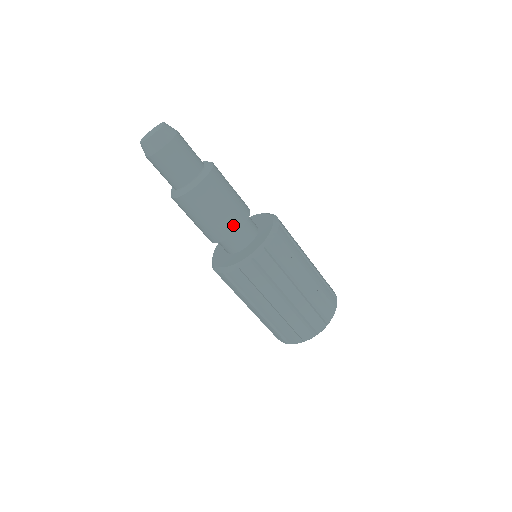
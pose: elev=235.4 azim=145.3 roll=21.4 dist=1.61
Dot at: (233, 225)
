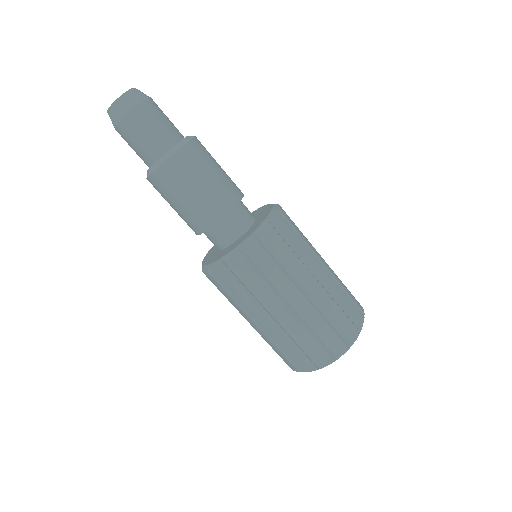
Dot at: (227, 200)
